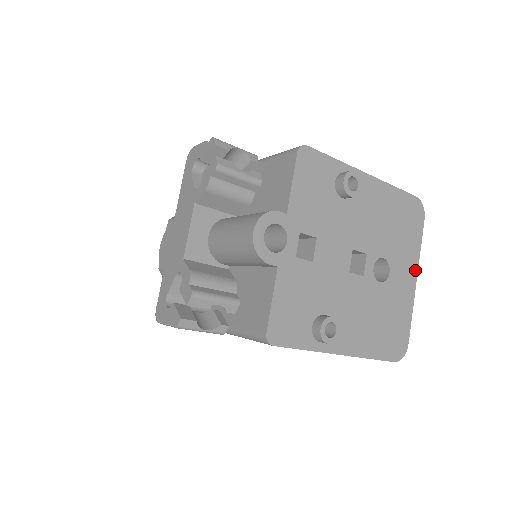
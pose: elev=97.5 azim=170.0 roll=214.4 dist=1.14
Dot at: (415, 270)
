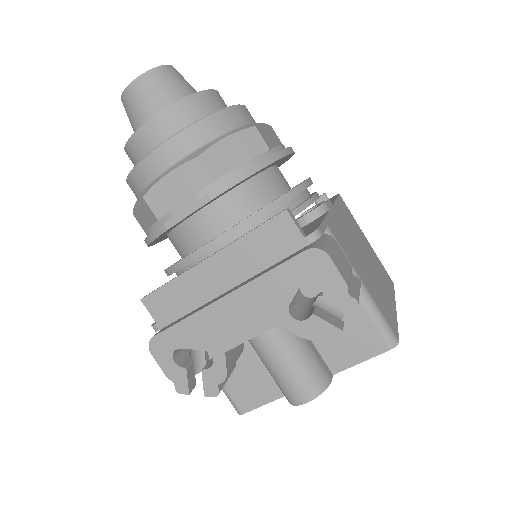
Dot at: occluded
